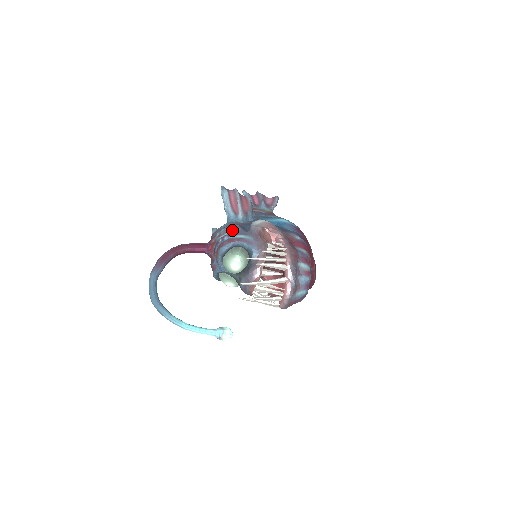
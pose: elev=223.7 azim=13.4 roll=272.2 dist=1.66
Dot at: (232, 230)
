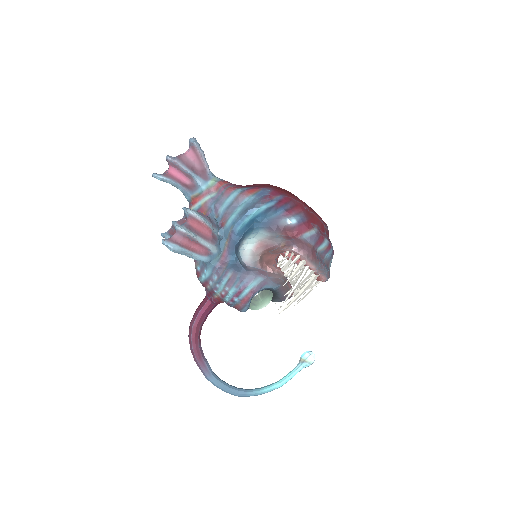
Dot at: (232, 285)
